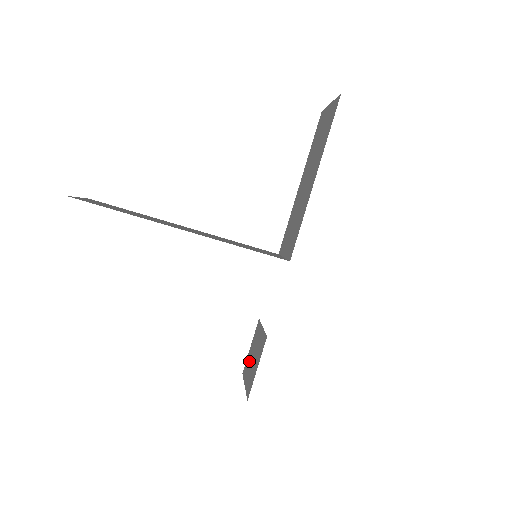
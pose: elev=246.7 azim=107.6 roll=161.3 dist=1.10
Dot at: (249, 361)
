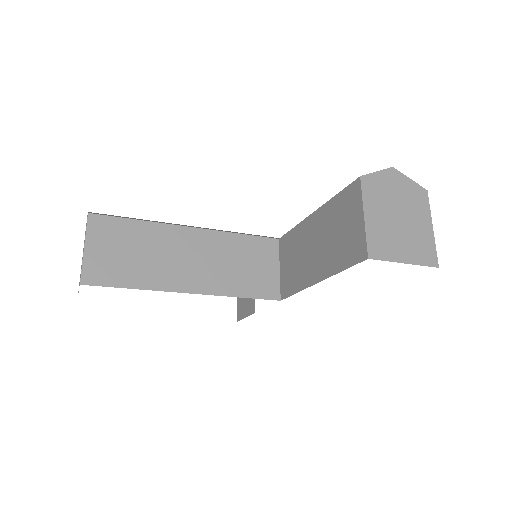
Dot at: occluded
